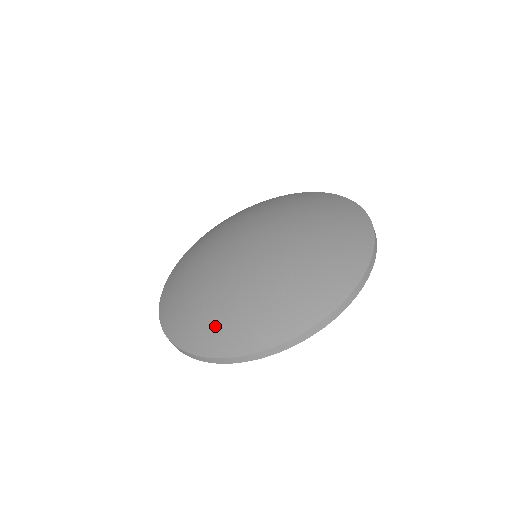
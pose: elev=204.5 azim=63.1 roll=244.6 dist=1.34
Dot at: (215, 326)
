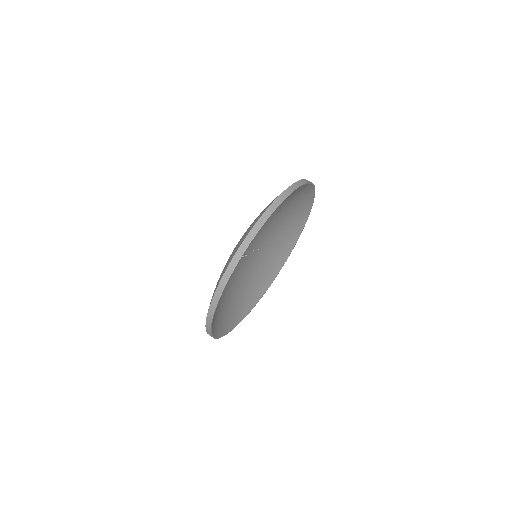
Dot at: occluded
